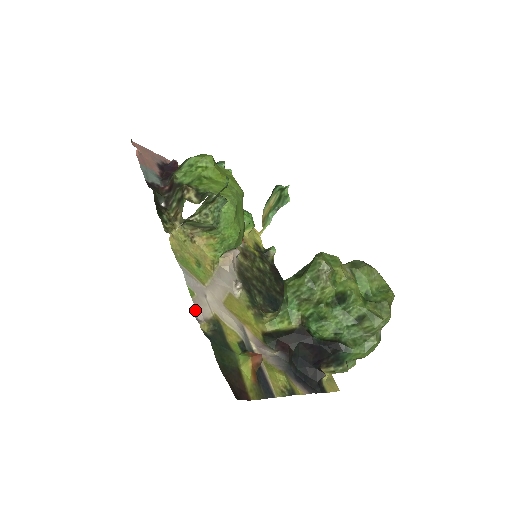
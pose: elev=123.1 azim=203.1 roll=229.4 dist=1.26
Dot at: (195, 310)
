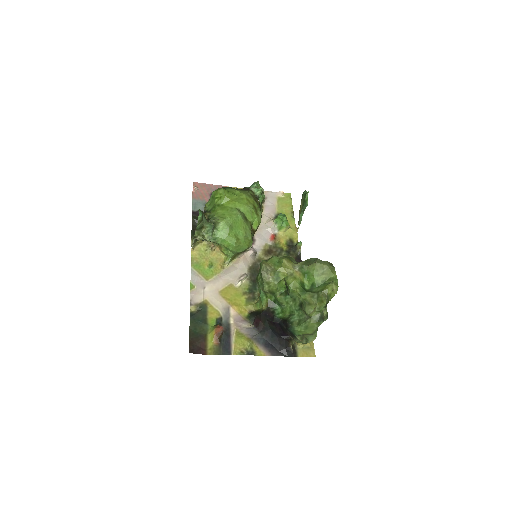
Dot at: (191, 298)
